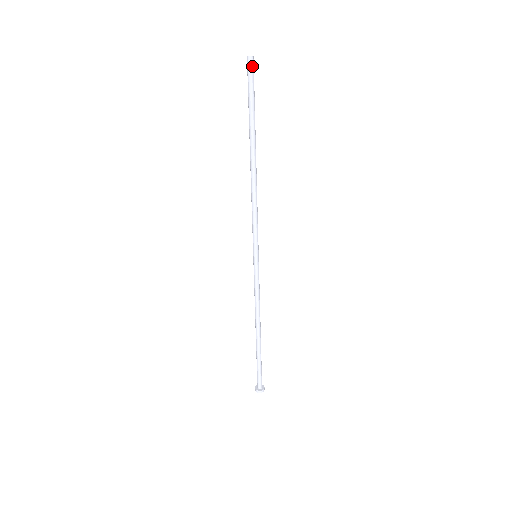
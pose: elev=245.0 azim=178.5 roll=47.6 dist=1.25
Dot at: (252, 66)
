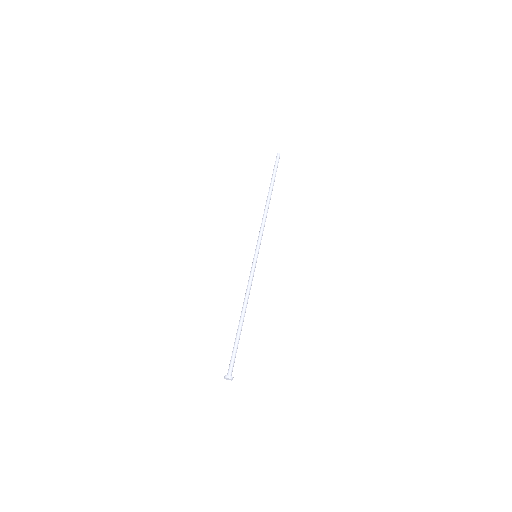
Dot at: (277, 157)
